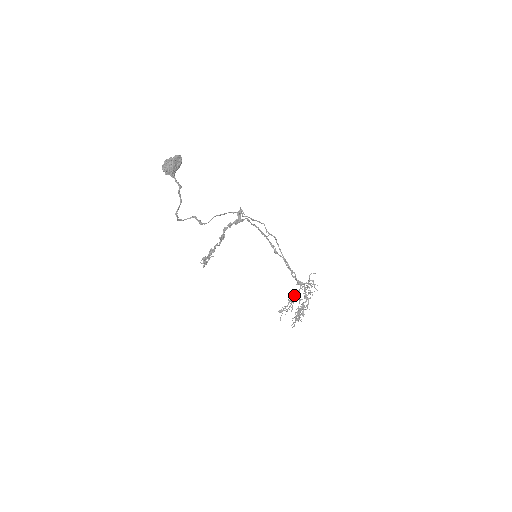
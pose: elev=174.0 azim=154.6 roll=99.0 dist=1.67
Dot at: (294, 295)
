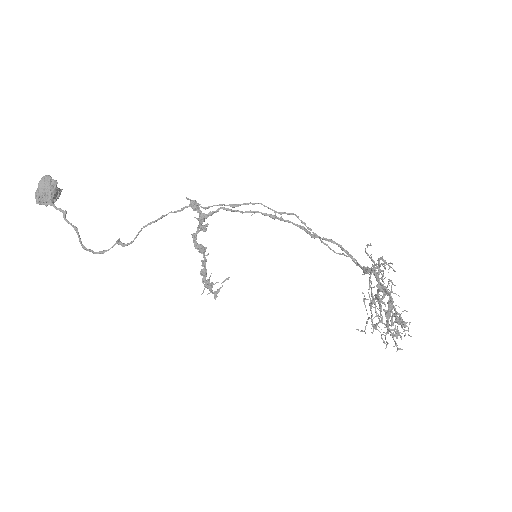
Dot at: occluded
